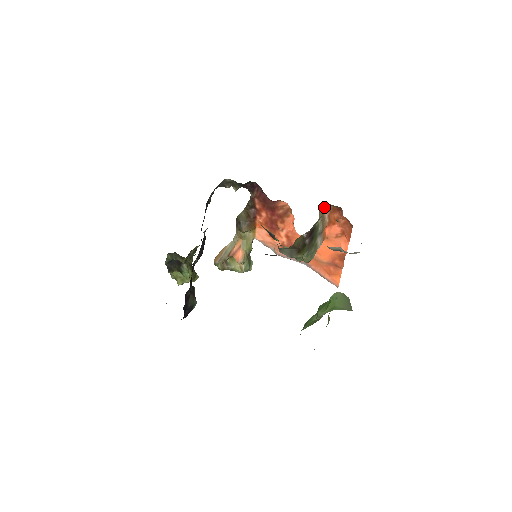
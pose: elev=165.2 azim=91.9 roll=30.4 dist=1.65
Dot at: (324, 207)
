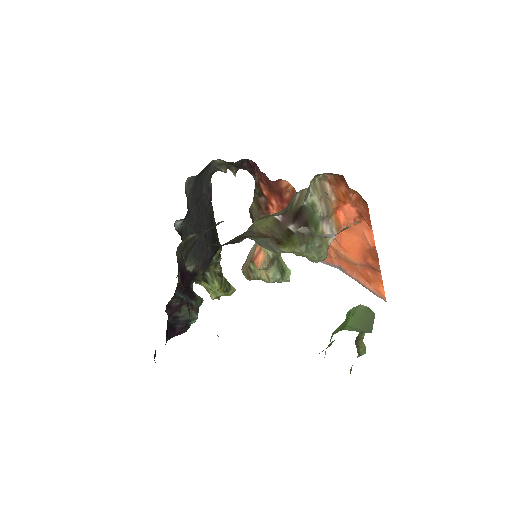
Dot at: (323, 178)
